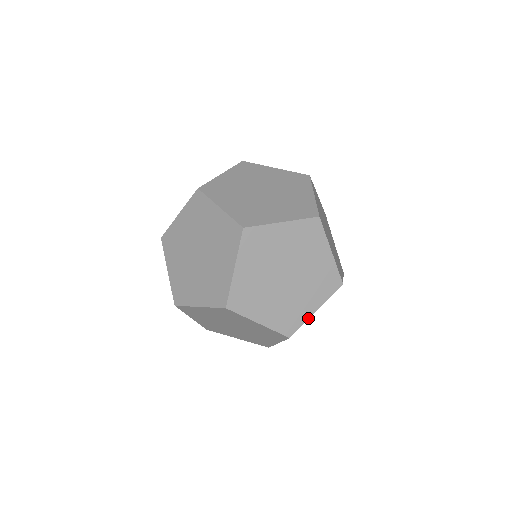
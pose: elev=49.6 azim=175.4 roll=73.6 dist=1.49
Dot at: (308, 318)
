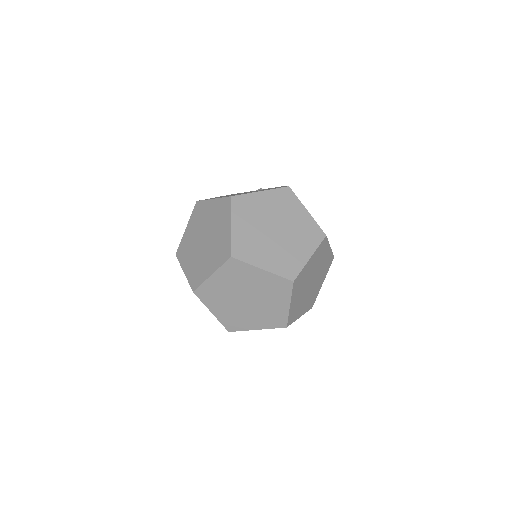
Dot at: (296, 319)
